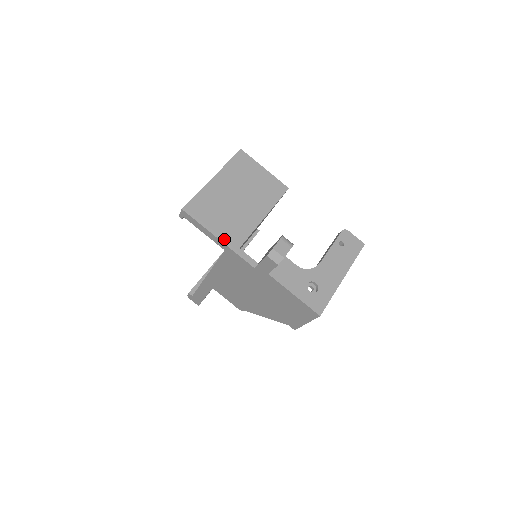
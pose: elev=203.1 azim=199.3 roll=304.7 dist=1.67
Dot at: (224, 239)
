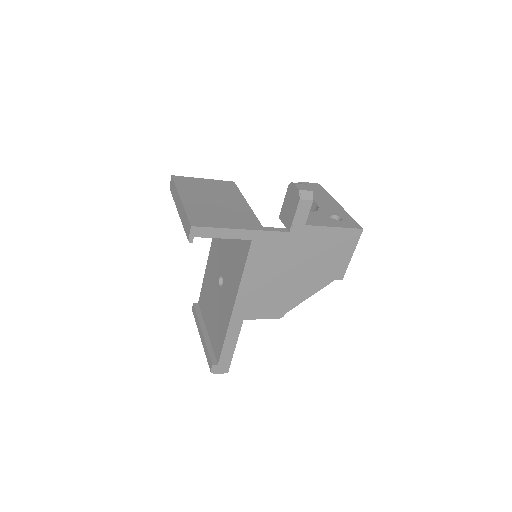
Dot at: (246, 227)
